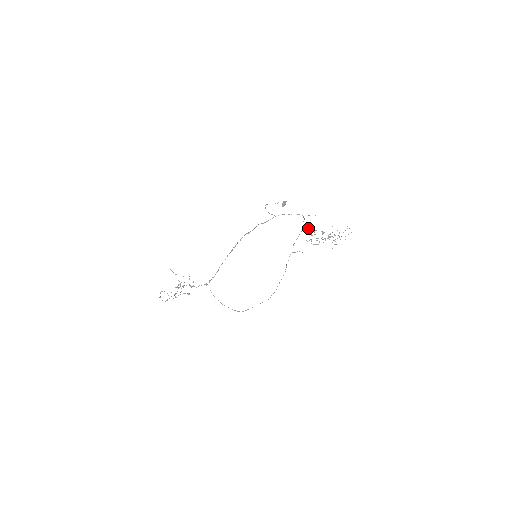
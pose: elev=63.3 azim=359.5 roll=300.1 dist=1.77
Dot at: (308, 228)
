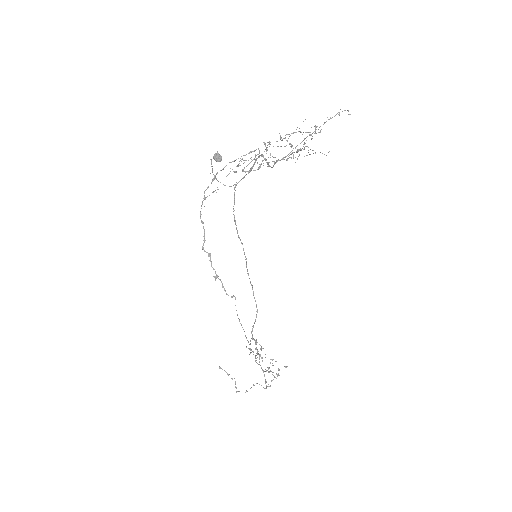
Dot at: (266, 162)
